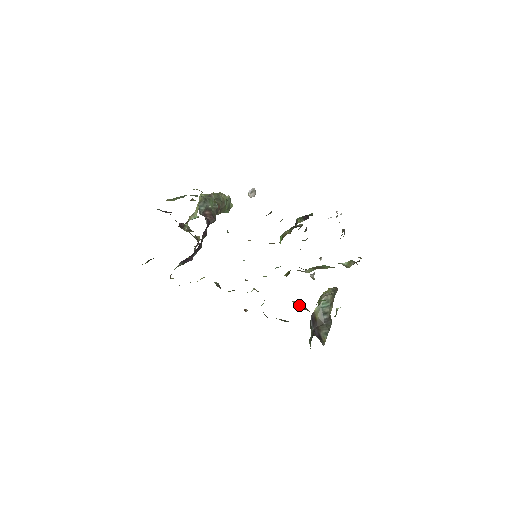
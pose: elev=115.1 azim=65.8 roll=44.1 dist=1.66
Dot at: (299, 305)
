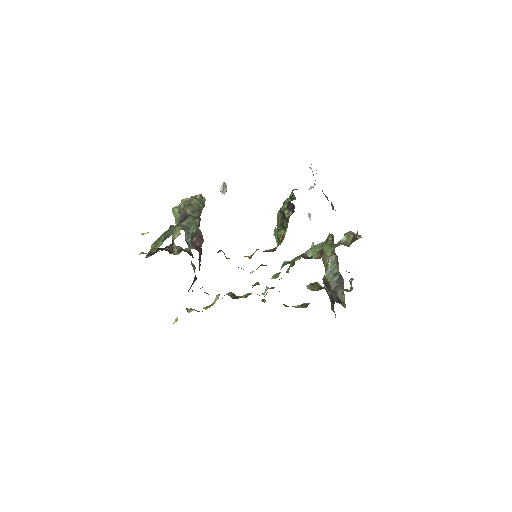
Dot at: (313, 287)
